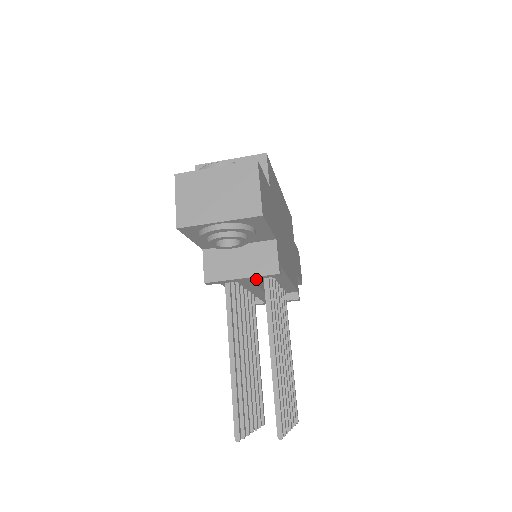
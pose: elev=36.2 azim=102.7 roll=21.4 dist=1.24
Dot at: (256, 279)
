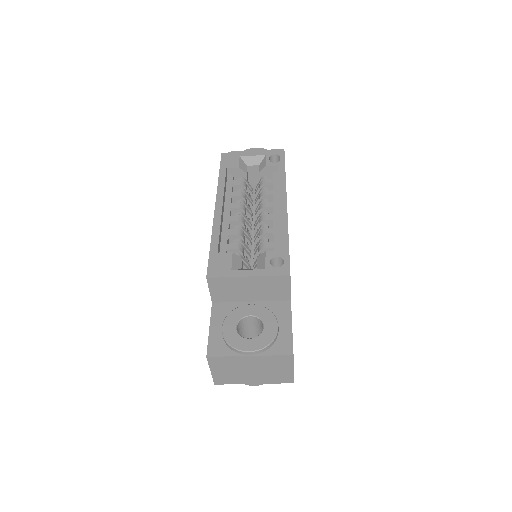
Dot at: occluded
